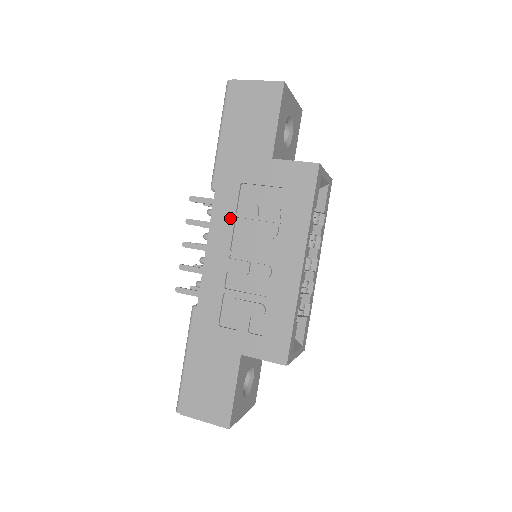
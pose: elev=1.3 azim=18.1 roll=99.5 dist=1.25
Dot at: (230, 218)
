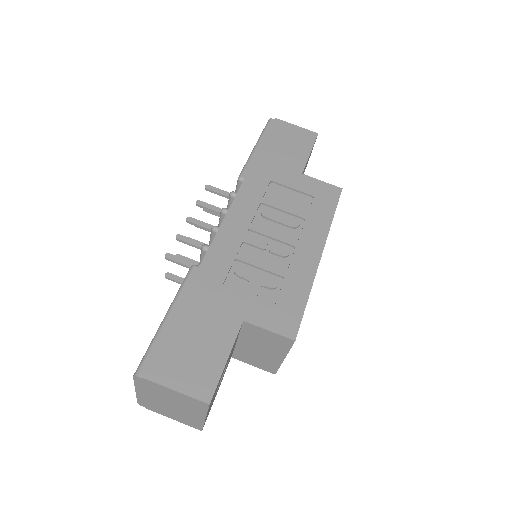
Dot at: (255, 201)
